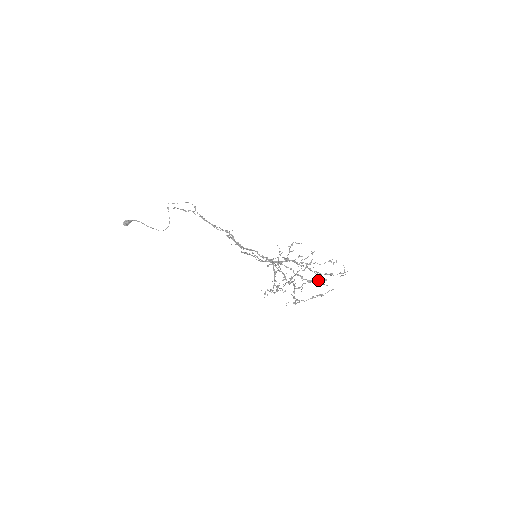
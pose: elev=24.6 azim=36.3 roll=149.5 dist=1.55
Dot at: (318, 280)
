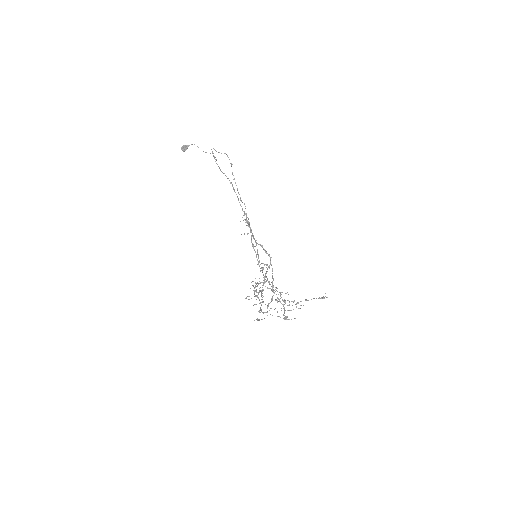
Dot at: (293, 302)
